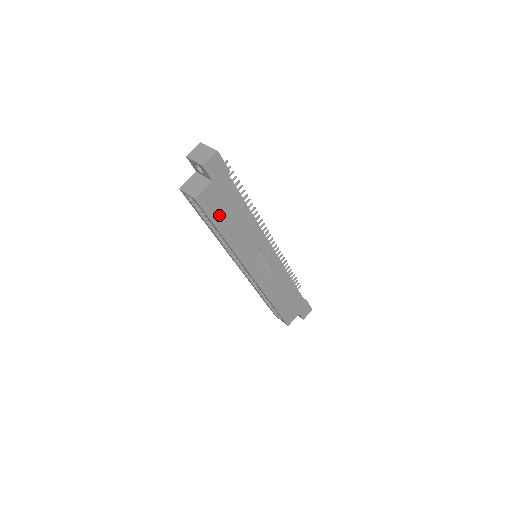
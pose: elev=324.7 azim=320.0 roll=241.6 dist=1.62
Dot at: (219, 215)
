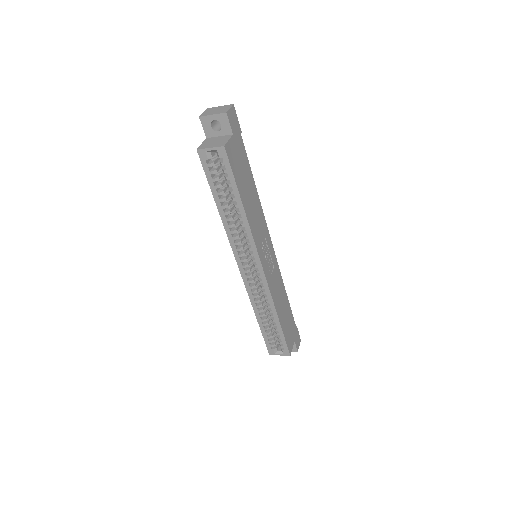
Dot at: (239, 177)
